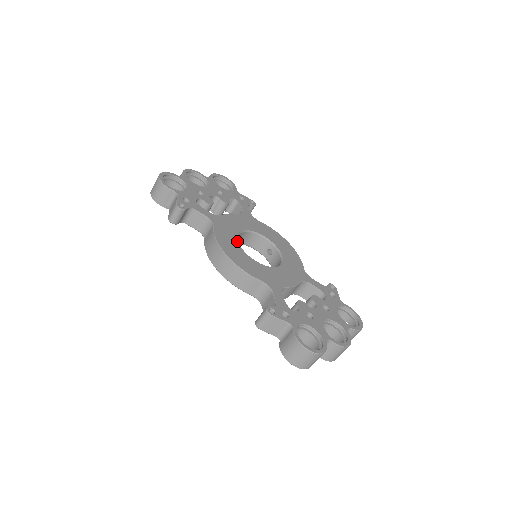
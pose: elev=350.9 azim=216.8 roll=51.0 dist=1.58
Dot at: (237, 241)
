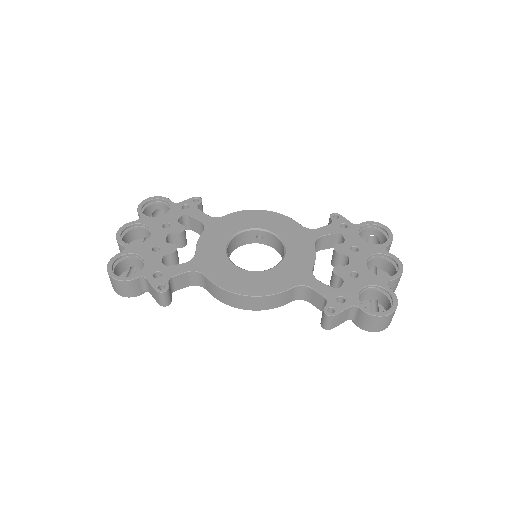
Dot at: (235, 267)
